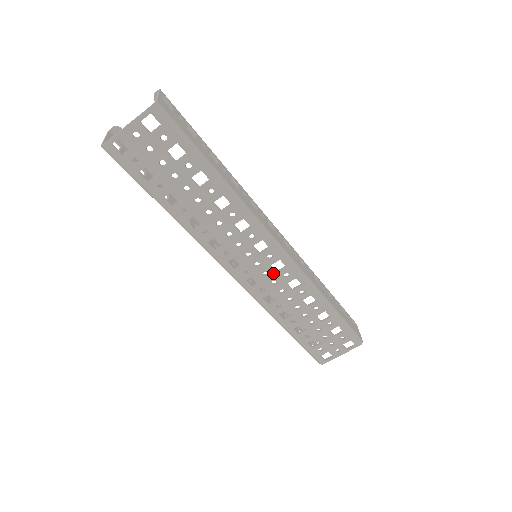
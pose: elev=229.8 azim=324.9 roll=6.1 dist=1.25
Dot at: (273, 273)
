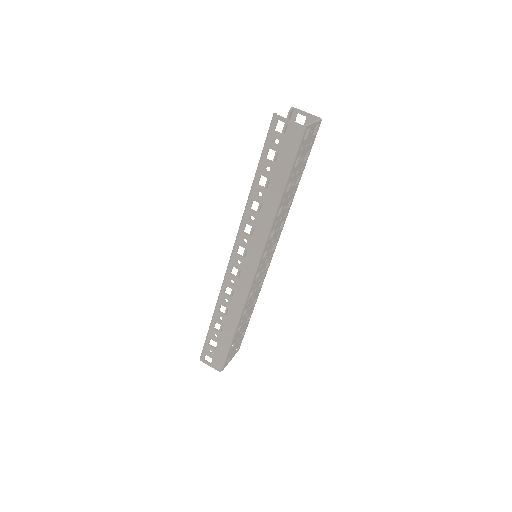
Dot at: (263, 271)
